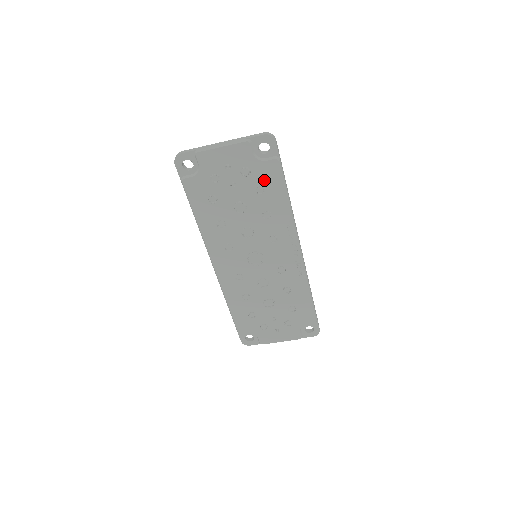
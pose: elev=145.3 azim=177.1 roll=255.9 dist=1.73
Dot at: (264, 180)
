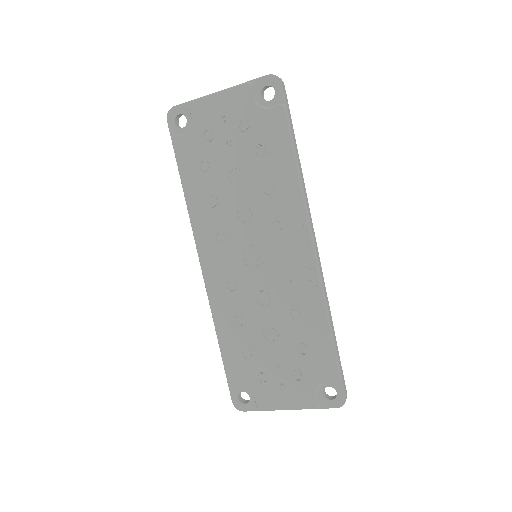
Dot at: (266, 136)
